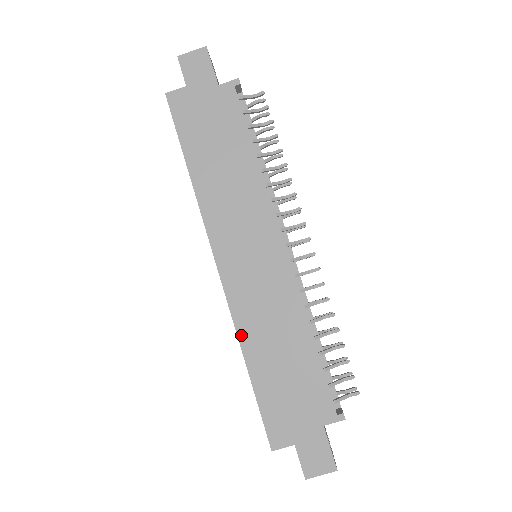
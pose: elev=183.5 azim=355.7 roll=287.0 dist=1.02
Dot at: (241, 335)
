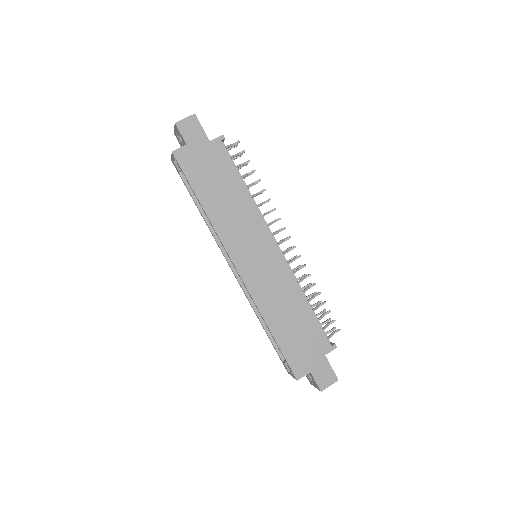
Dot at: (262, 311)
